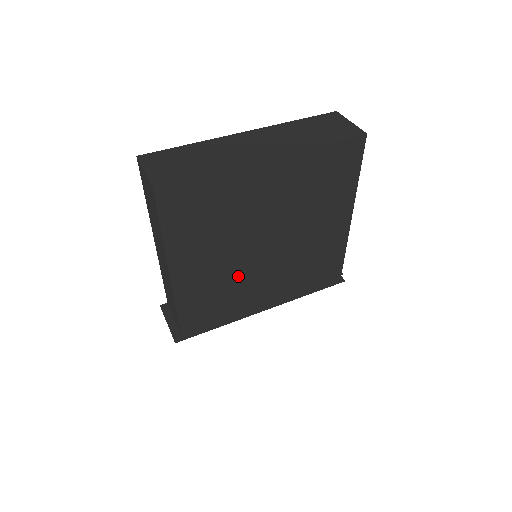
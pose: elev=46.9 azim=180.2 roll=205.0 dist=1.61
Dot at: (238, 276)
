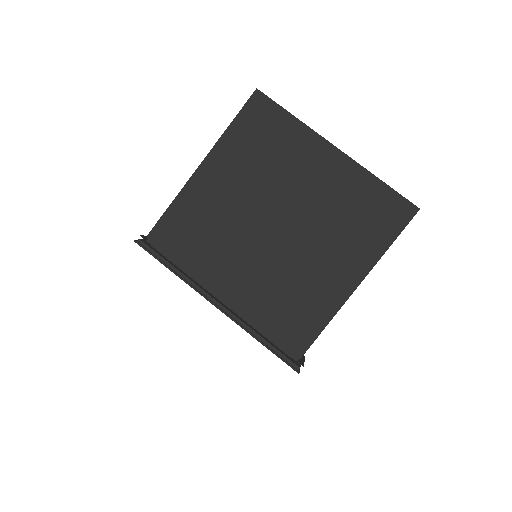
Dot at: (232, 231)
